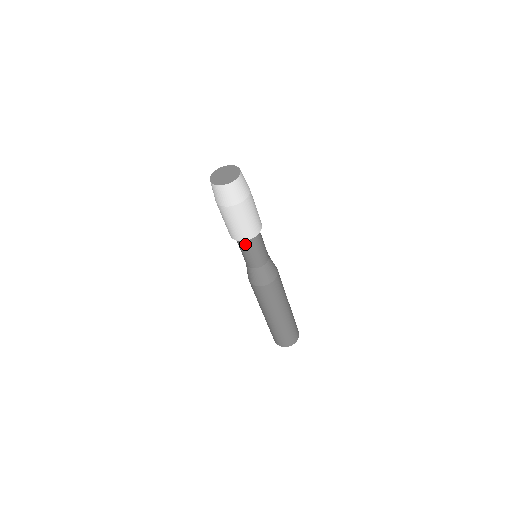
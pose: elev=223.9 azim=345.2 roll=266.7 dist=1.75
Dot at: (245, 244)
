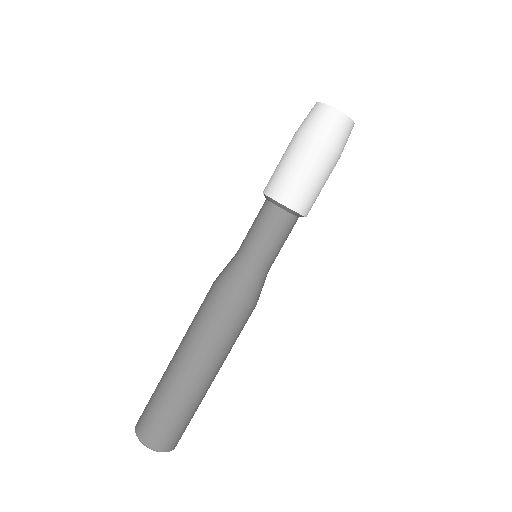
Dot at: (264, 209)
